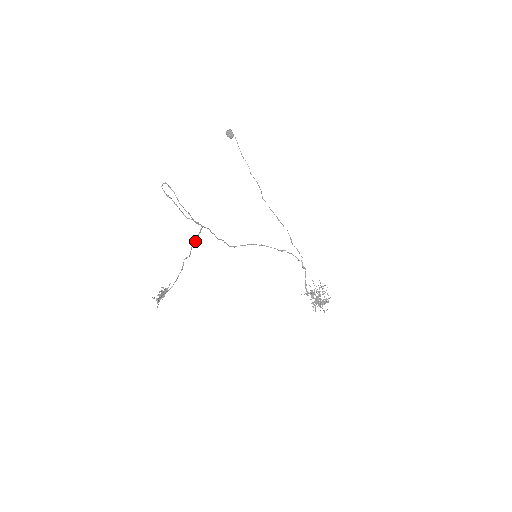
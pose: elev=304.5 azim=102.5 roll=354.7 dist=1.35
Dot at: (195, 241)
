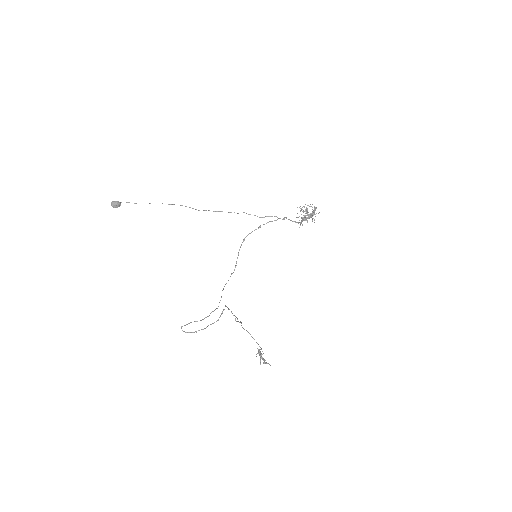
Dot at: (237, 319)
